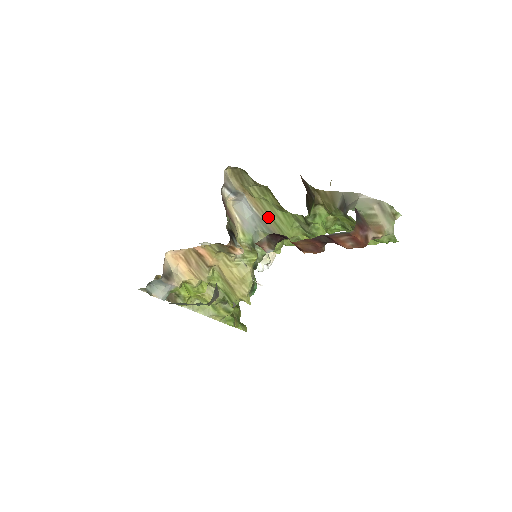
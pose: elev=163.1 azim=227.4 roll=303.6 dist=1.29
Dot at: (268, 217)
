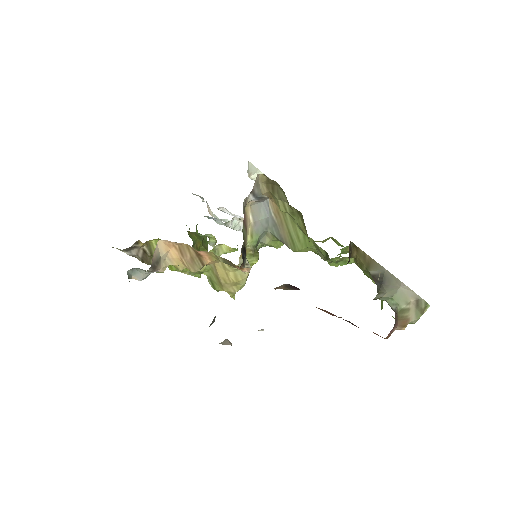
Dot at: (285, 227)
